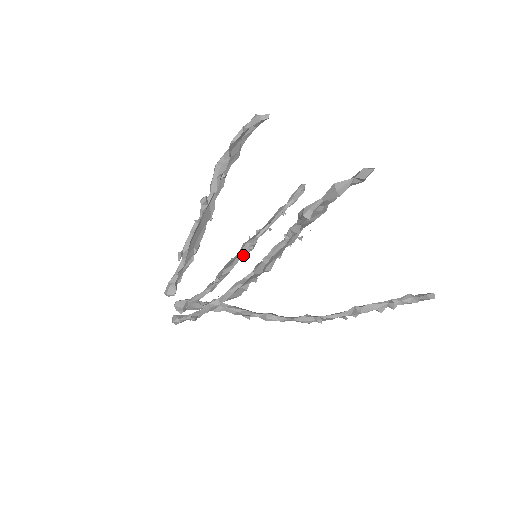
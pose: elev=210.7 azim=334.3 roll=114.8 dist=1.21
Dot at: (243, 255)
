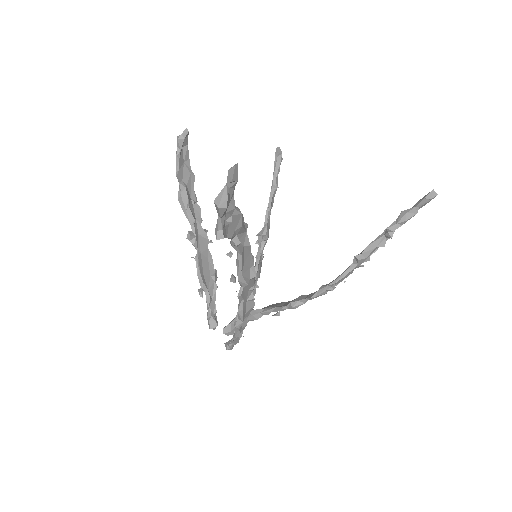
Dot at: (262, 249)
